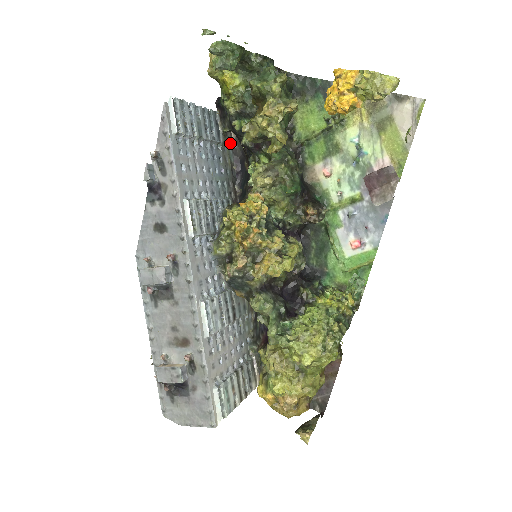
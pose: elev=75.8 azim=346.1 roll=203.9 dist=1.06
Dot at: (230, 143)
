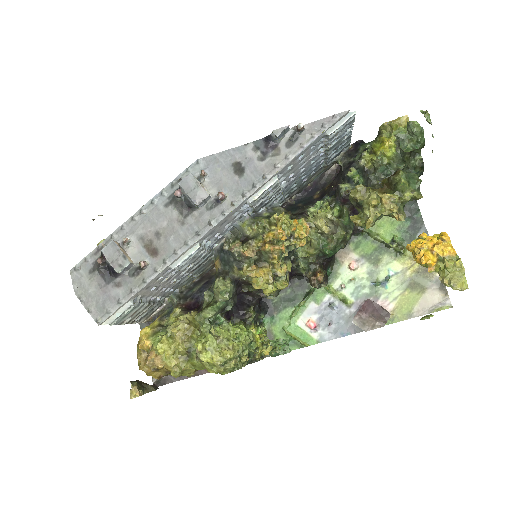
Dot at: (327, 169)
